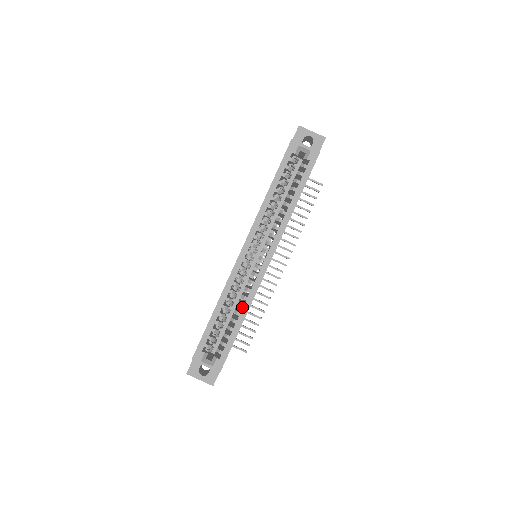
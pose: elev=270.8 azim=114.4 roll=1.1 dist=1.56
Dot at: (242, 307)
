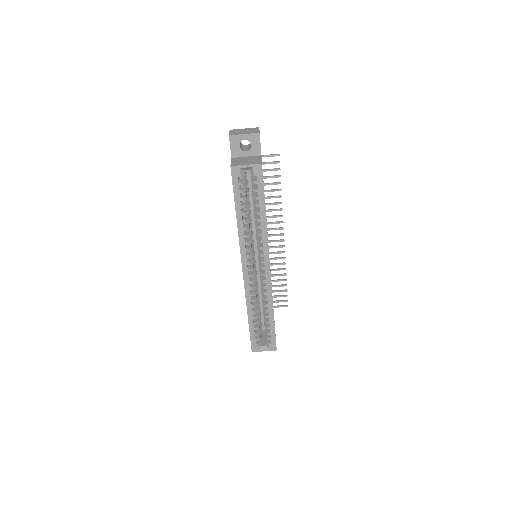
Dot at: (267, 306)
